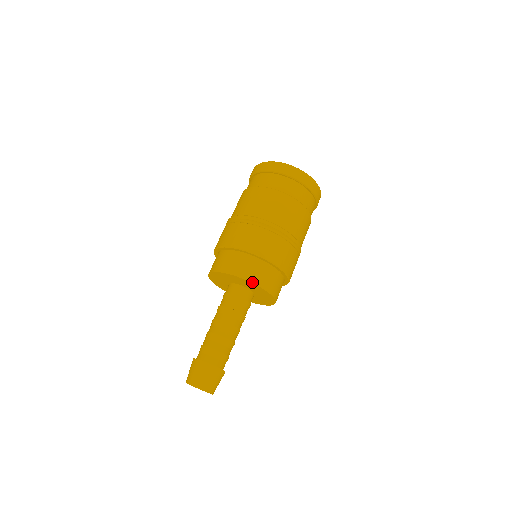
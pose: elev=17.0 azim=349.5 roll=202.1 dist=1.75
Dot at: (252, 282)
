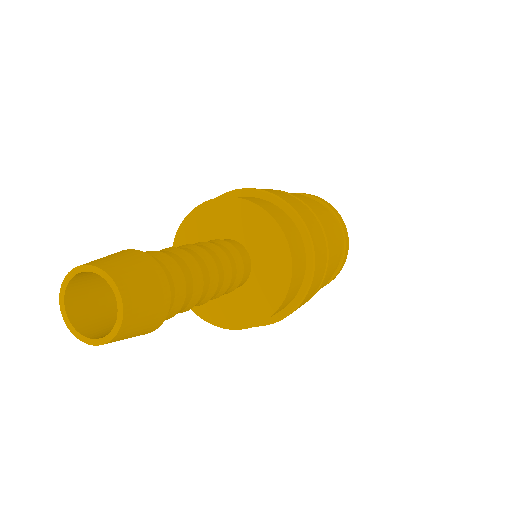
Dot at: (255, 203)
